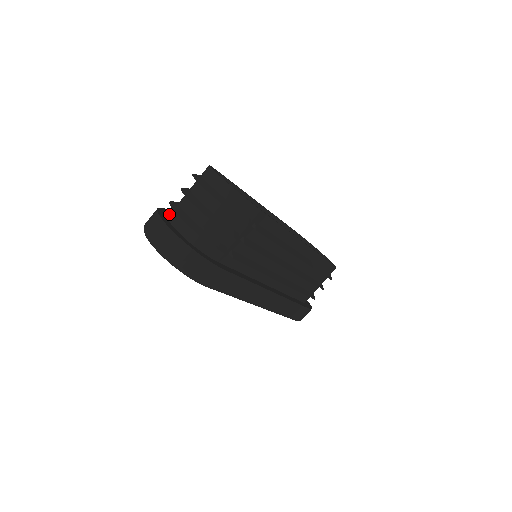
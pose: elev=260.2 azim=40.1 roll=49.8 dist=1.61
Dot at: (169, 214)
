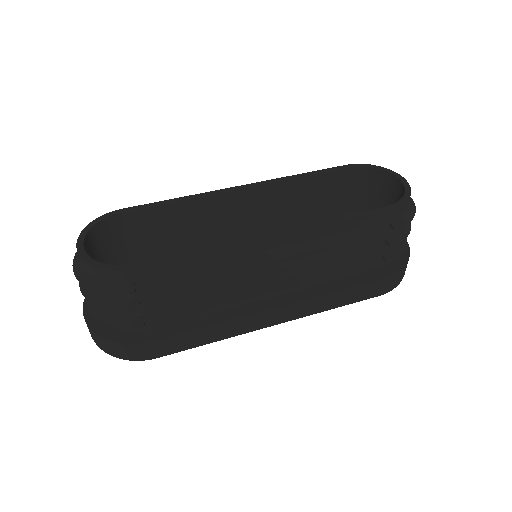
Dot at: occluded
